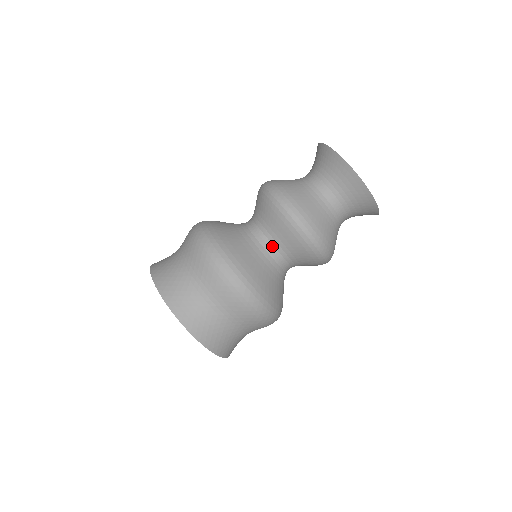
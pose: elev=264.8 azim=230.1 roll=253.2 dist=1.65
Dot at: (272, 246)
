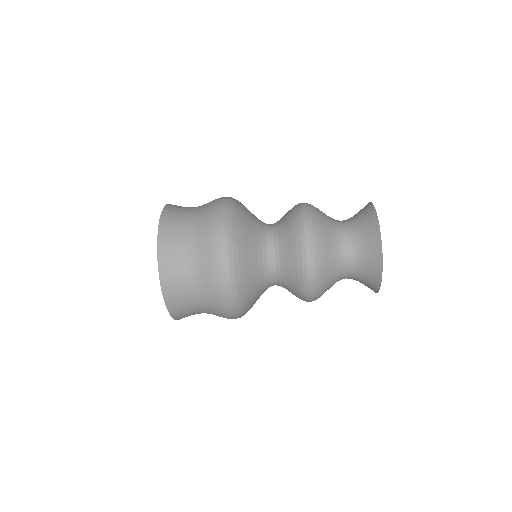
Dot at: (276, 280)
